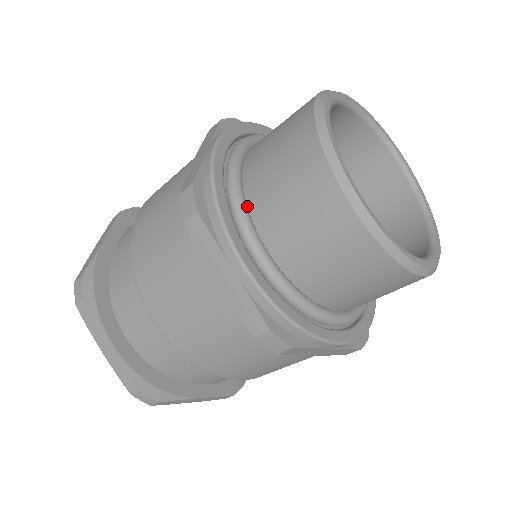
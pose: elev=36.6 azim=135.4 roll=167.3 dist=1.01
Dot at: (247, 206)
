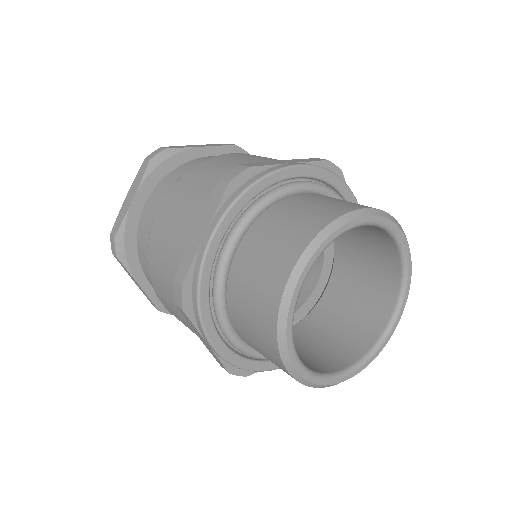
Dot at: occluded
